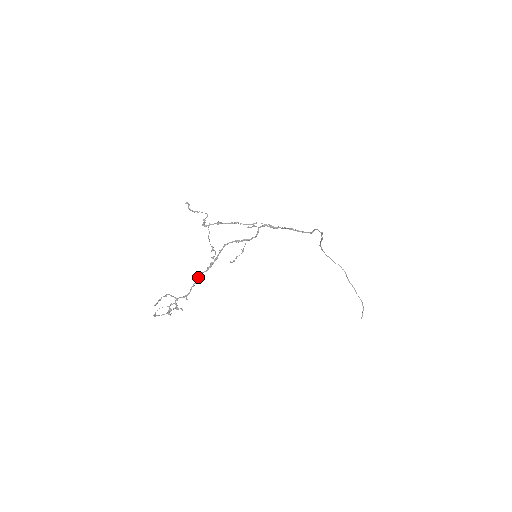
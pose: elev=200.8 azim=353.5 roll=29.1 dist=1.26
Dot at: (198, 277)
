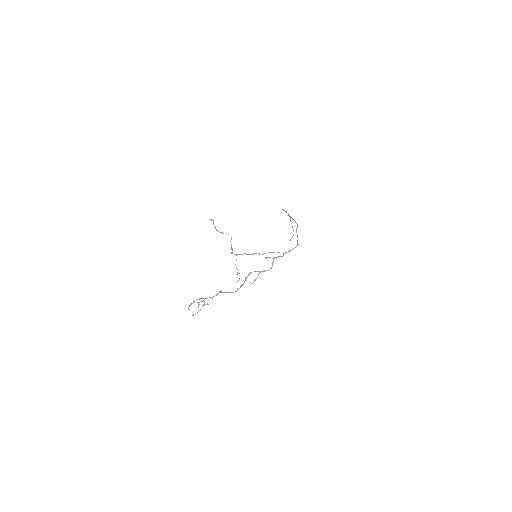
Dot at: (227, 292)
